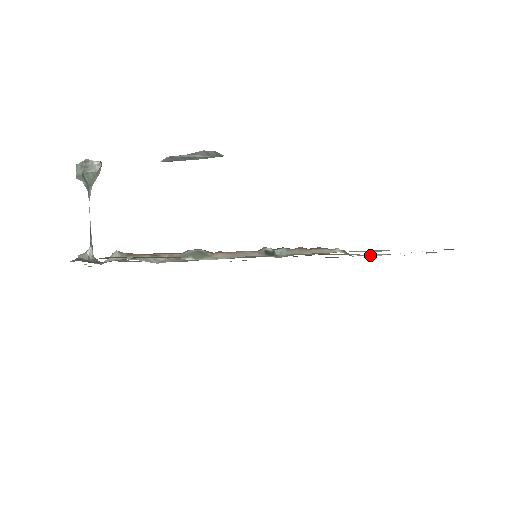
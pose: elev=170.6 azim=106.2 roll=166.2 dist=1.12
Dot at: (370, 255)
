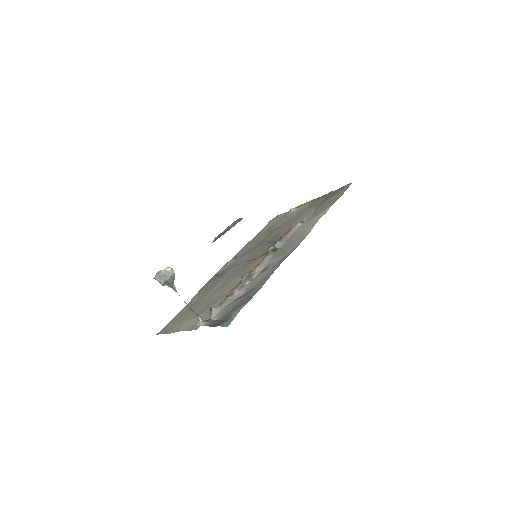
Dot at: (295, 212)
